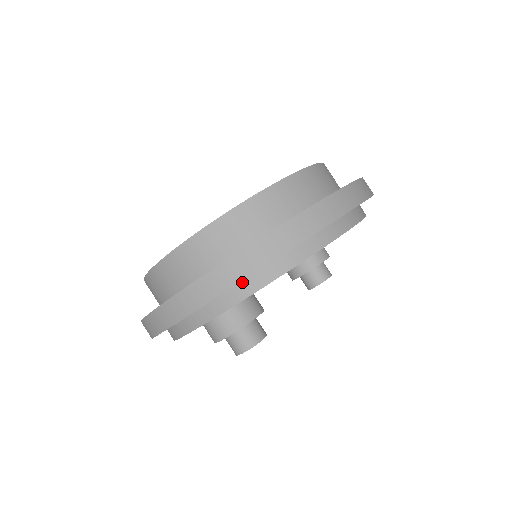
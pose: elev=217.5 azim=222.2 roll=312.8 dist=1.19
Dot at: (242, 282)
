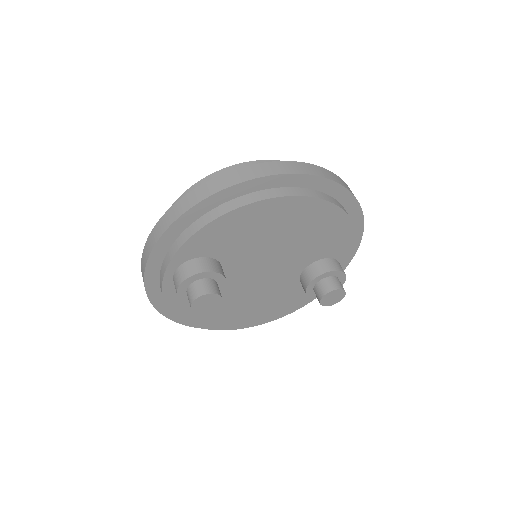
Dot at: (185, 231)
